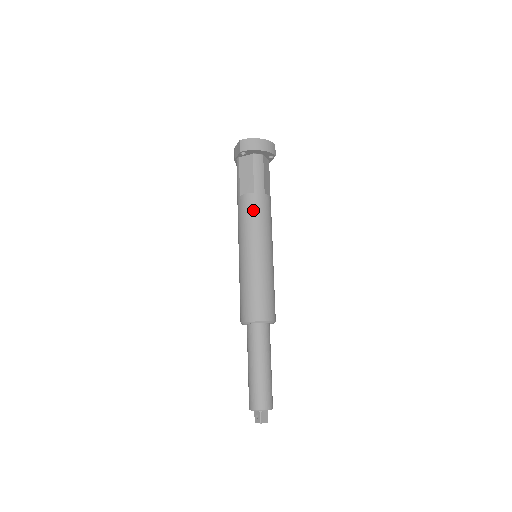
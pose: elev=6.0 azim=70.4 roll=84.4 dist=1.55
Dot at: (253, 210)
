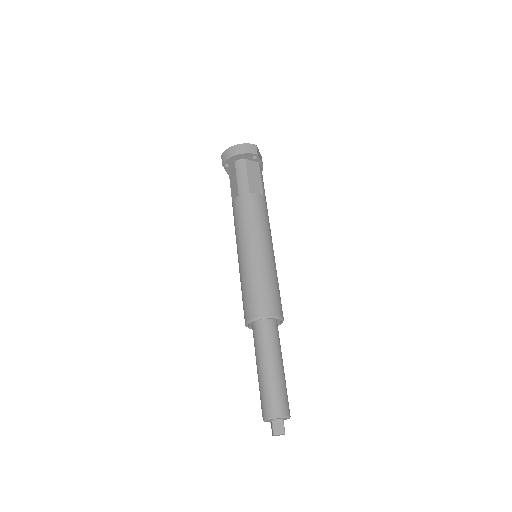
Dot at: (239, 212)
